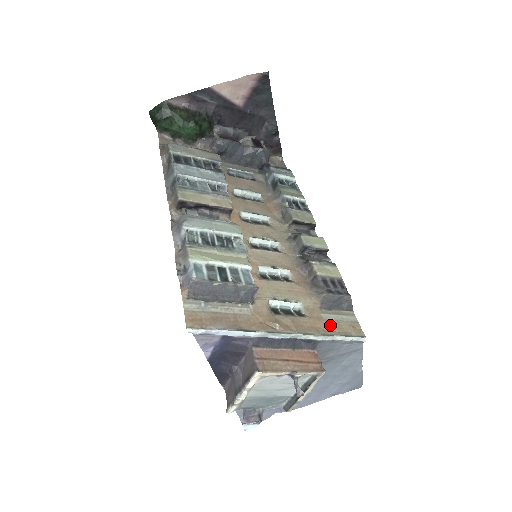
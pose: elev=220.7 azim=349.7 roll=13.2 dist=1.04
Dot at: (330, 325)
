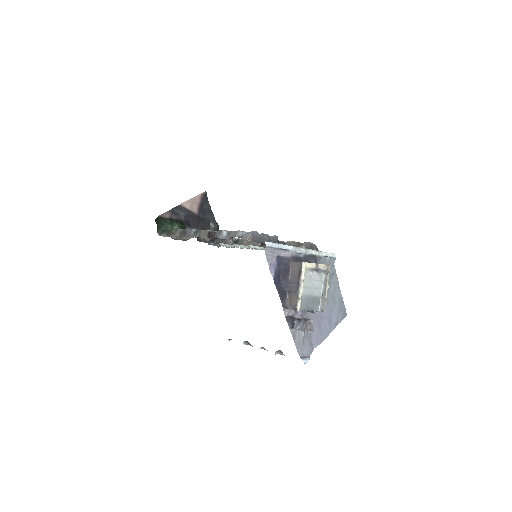
Dot at: occluded
